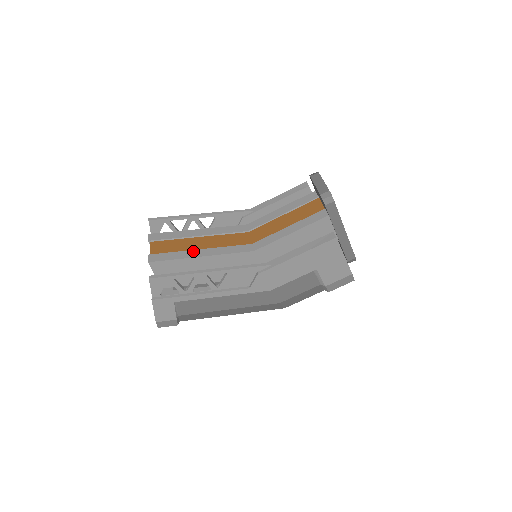
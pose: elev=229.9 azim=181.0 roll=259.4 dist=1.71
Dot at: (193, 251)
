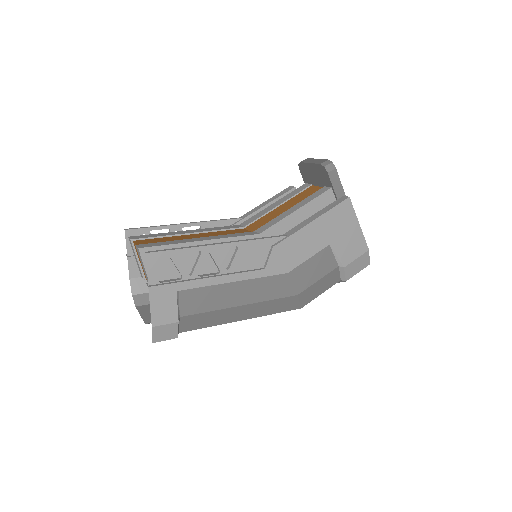
Dot at: (189, 239)
